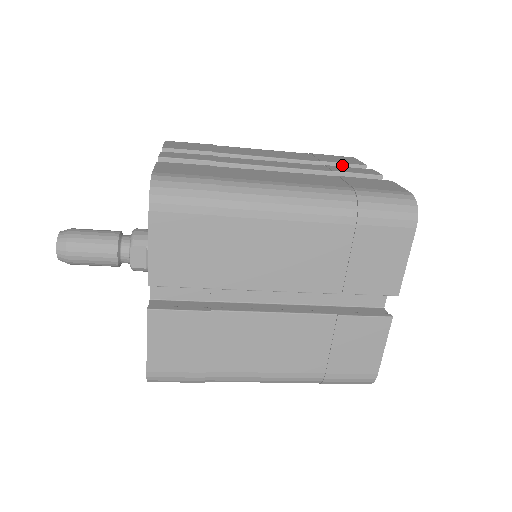
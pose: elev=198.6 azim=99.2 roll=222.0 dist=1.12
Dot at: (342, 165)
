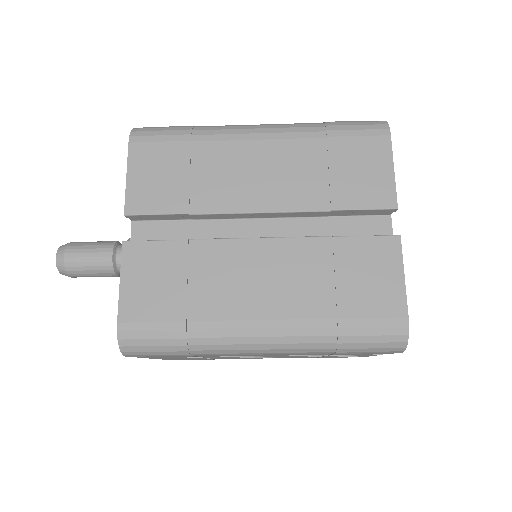
Dot at: occluded
